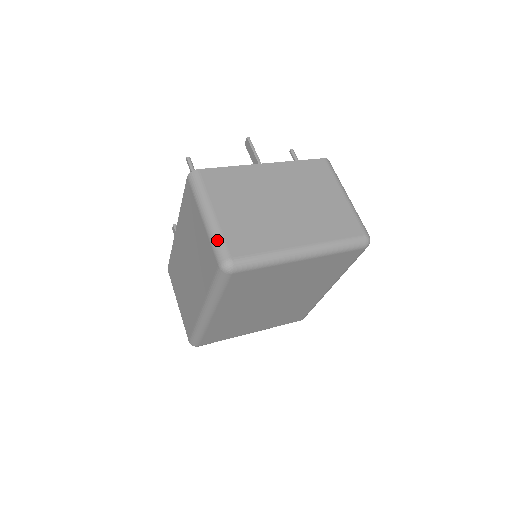
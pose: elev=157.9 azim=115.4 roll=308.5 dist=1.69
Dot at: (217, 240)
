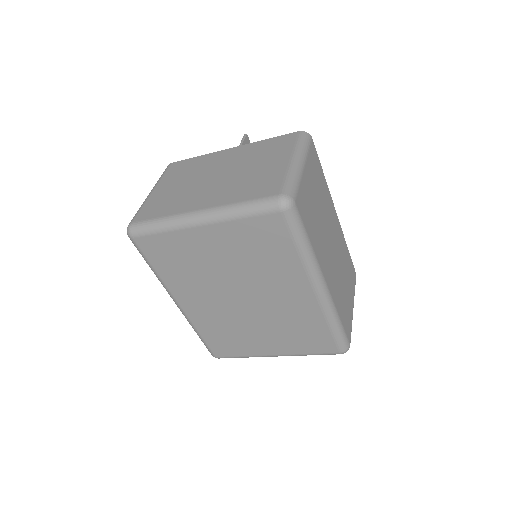
Dot at: (137, 211)
